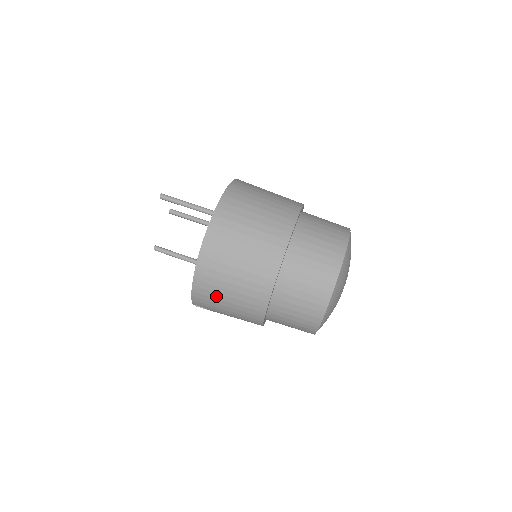
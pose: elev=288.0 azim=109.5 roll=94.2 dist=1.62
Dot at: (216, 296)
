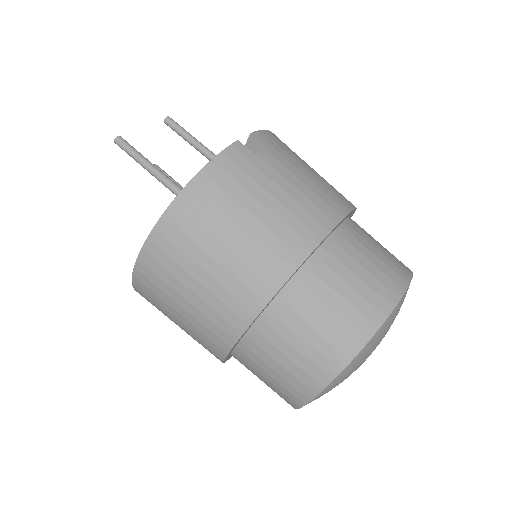
Dot at: occluded
